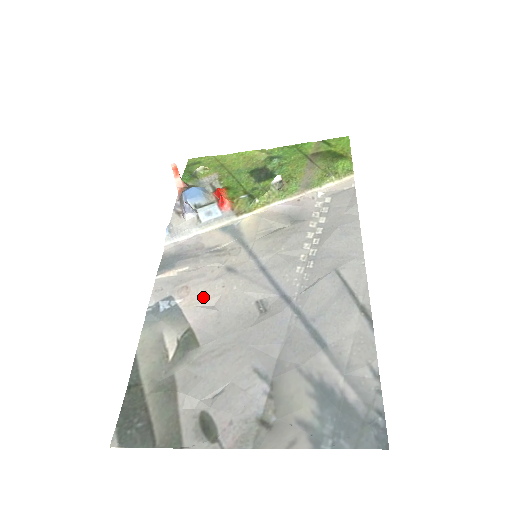
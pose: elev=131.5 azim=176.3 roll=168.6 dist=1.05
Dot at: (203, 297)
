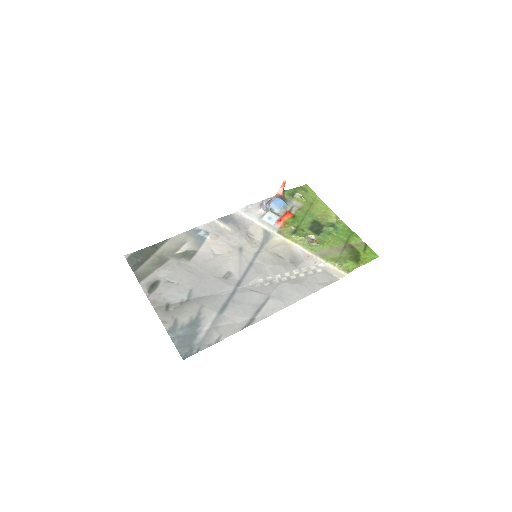
Dot at: (217, 247)
